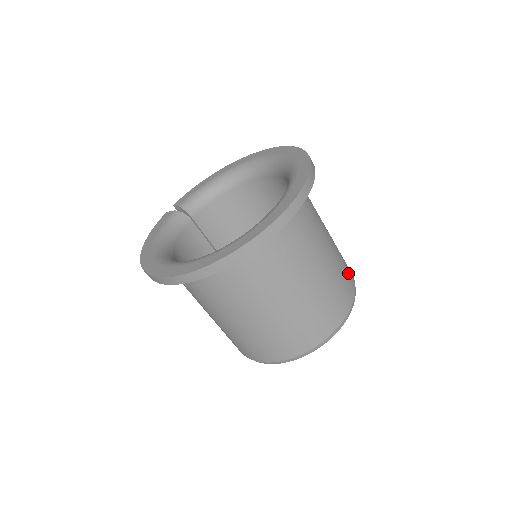
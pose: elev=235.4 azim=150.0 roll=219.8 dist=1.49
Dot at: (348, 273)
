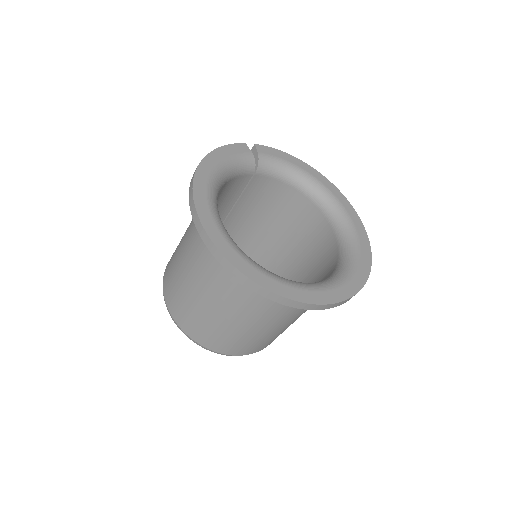
Dot at: occluded
